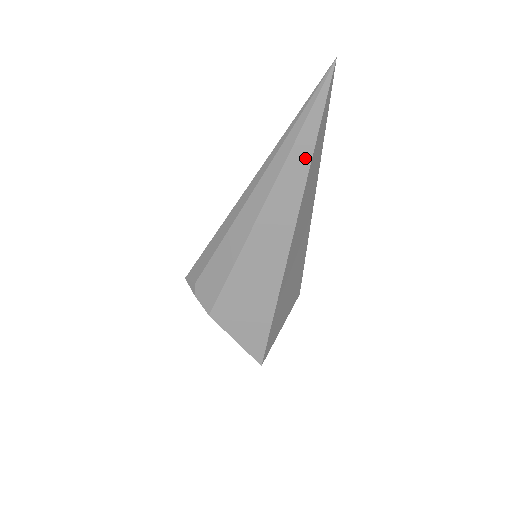
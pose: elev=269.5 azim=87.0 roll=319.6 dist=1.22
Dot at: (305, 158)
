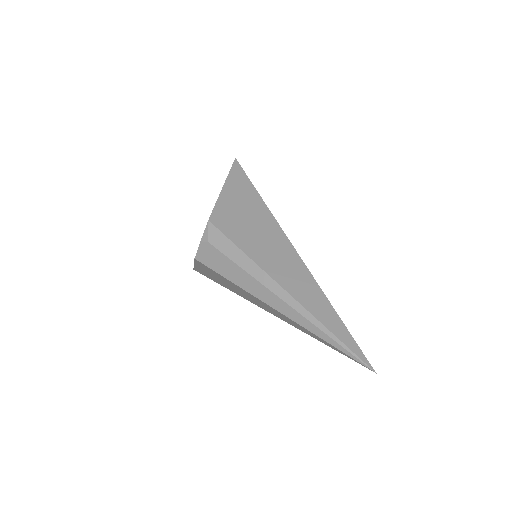
Dot at: (315, 337)
